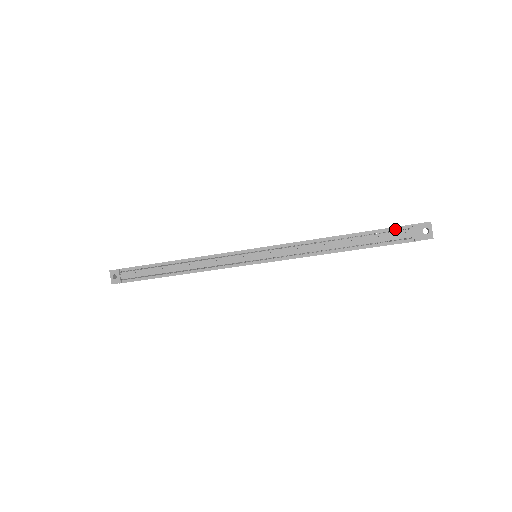
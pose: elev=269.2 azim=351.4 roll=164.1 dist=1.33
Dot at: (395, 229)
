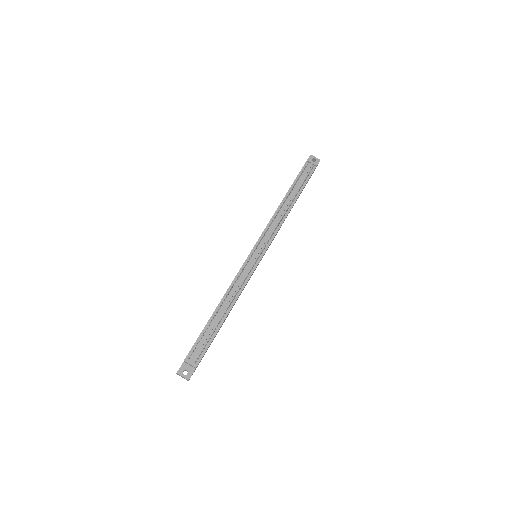
Dot at: occluded
